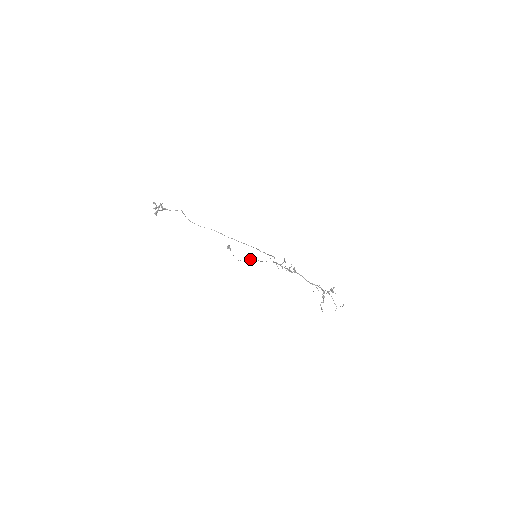
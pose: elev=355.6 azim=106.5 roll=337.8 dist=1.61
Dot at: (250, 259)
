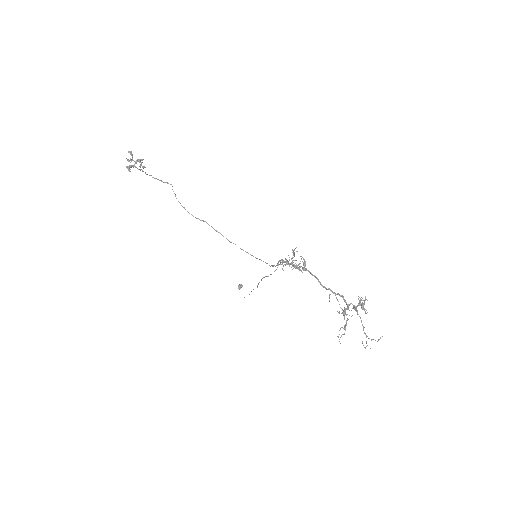
Dot at: (257, 286)
